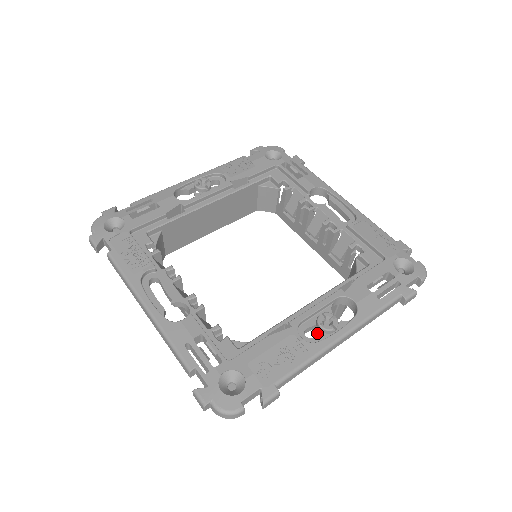
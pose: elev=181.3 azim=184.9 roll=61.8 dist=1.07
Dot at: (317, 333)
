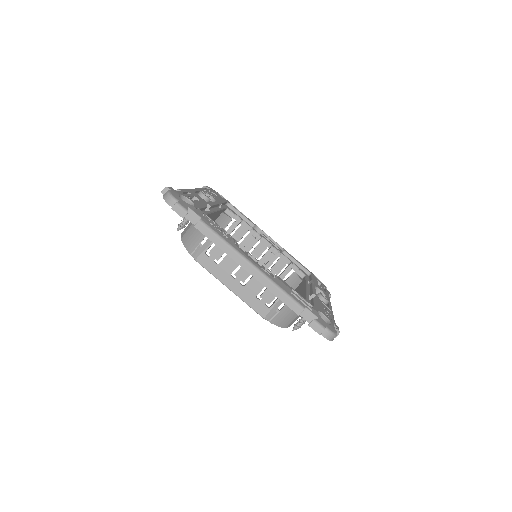
Dot at: occluded
